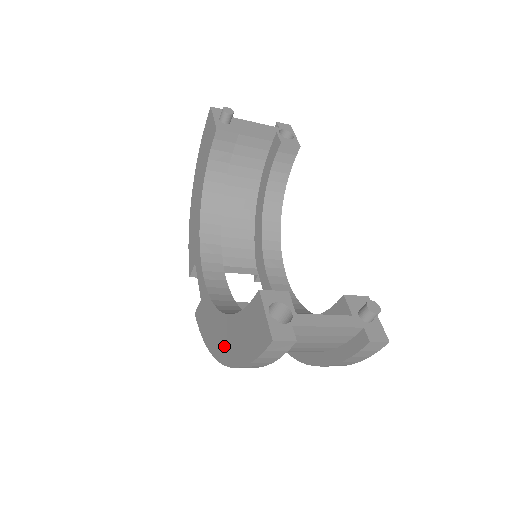
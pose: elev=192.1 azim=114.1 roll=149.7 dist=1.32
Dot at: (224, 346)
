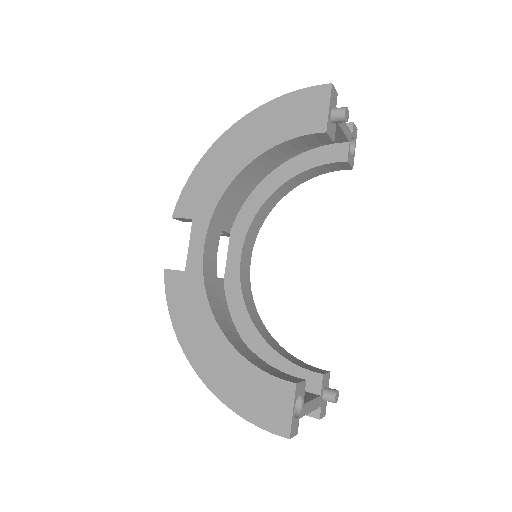
Dot at: (209, 362)
